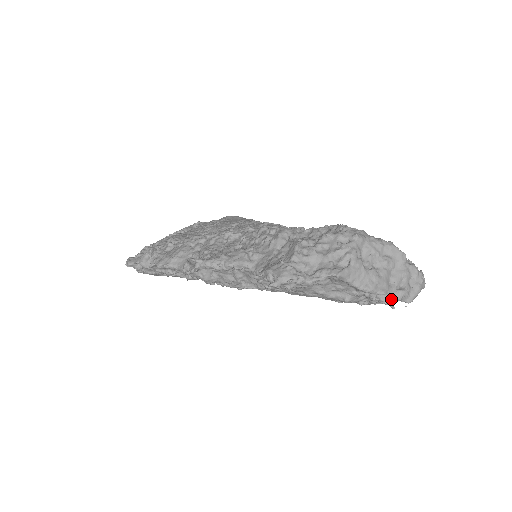
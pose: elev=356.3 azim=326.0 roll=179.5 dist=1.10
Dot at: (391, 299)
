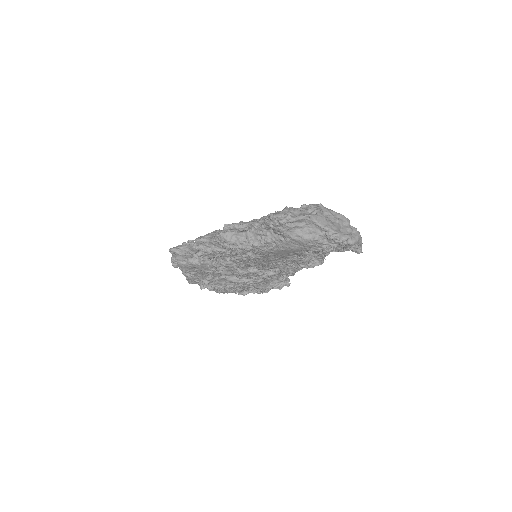
Dot at: (341, 238)
